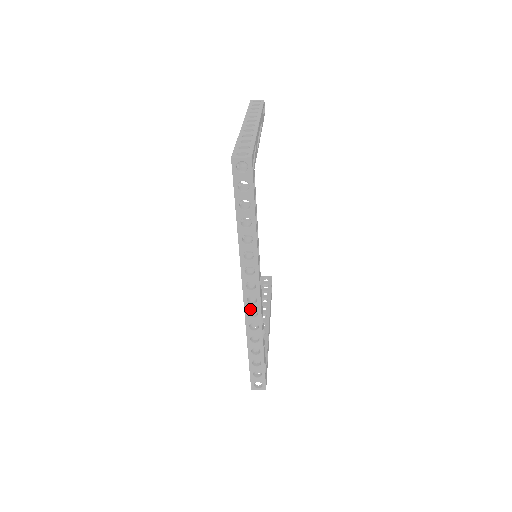
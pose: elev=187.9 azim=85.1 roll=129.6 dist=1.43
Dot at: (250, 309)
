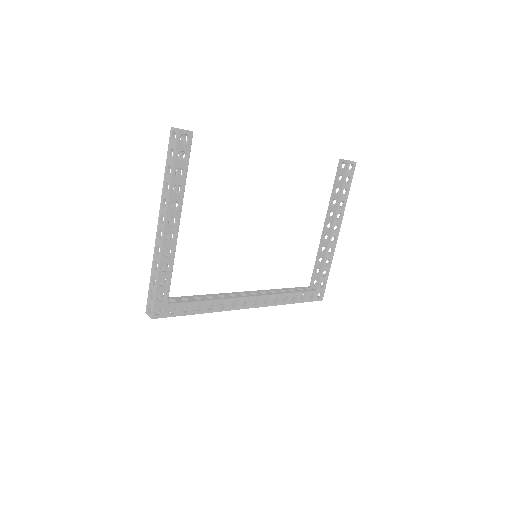
Dot at: occluded
